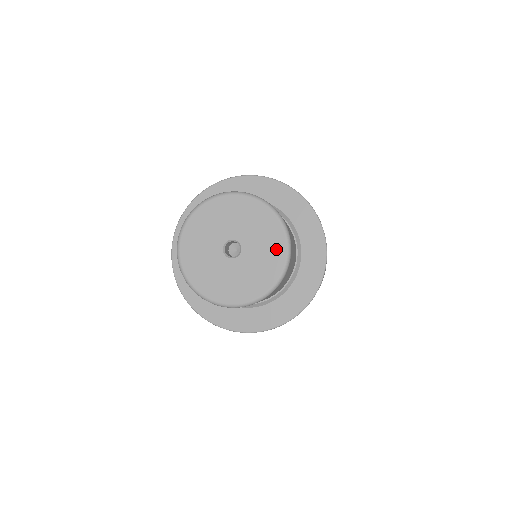
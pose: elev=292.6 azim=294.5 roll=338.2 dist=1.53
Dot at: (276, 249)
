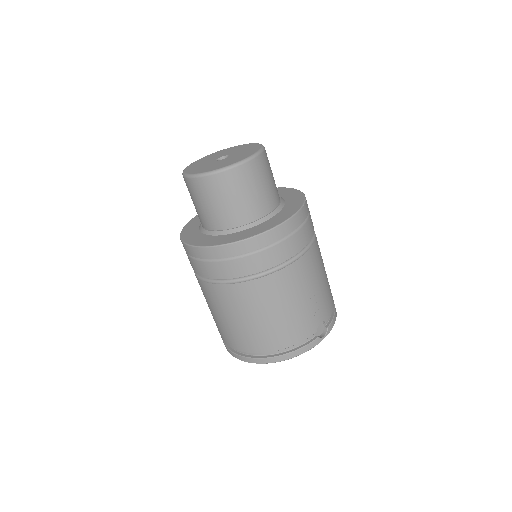
Dot at: (251, 152)
